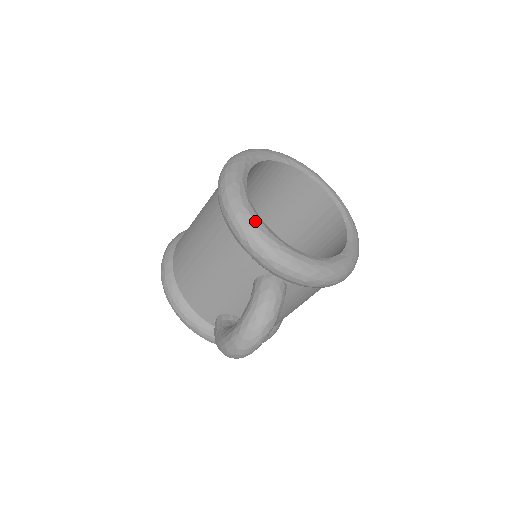
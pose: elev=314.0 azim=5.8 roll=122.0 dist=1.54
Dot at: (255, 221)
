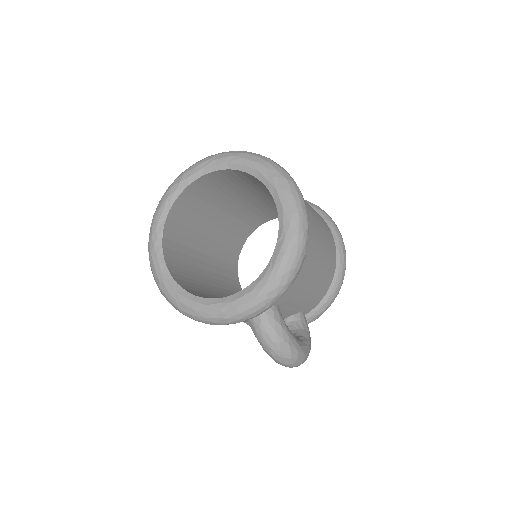
Dot at: (191, 308)
